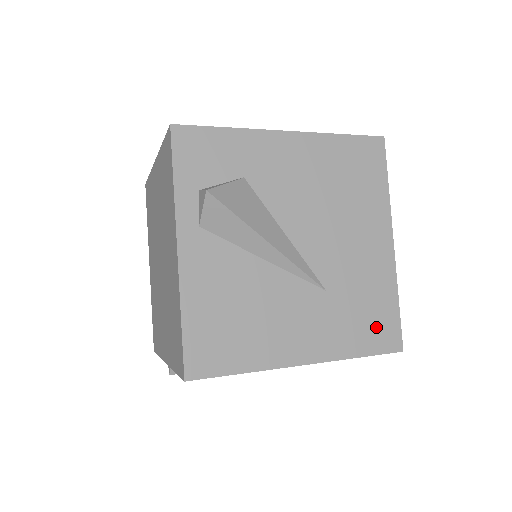
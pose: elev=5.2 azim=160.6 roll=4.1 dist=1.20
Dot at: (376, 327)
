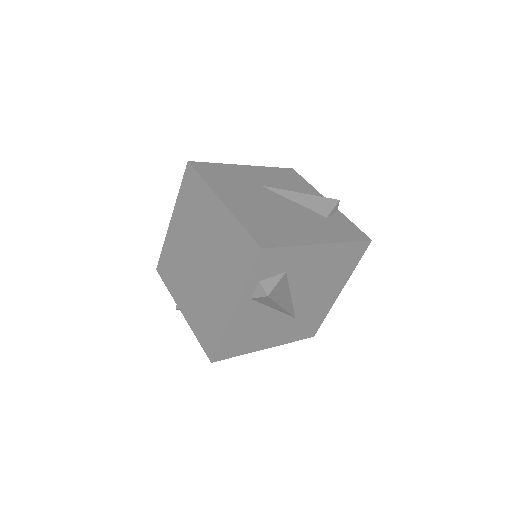
Dot at: (308, 329)
